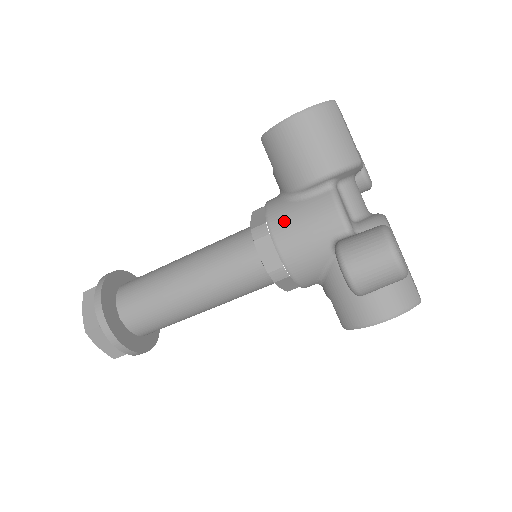
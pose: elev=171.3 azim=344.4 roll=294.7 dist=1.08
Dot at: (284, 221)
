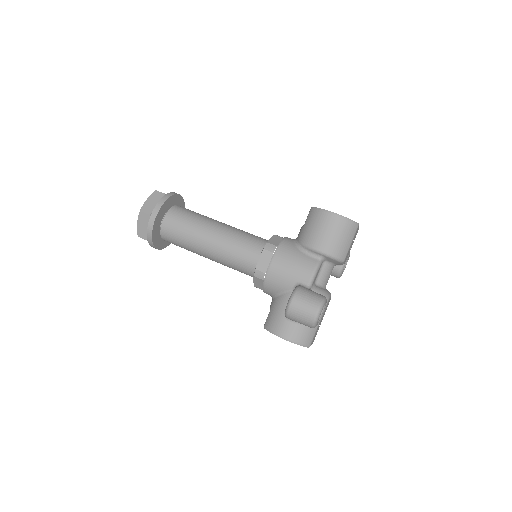
Dot at: (286, 254)
